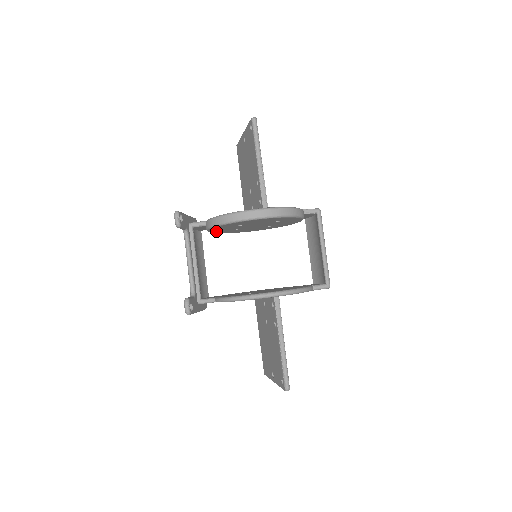
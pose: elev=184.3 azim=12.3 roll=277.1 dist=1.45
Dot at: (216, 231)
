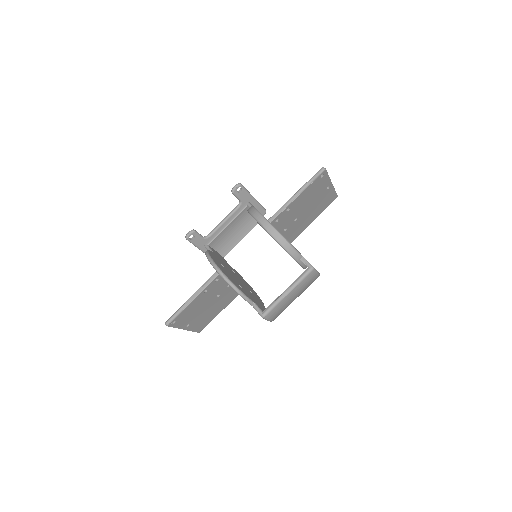
Dot at: occluded
